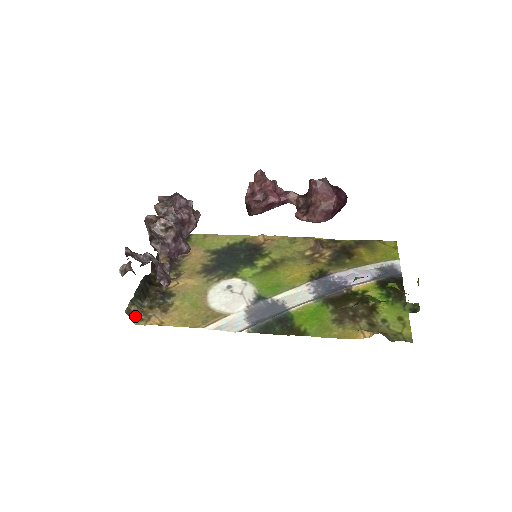
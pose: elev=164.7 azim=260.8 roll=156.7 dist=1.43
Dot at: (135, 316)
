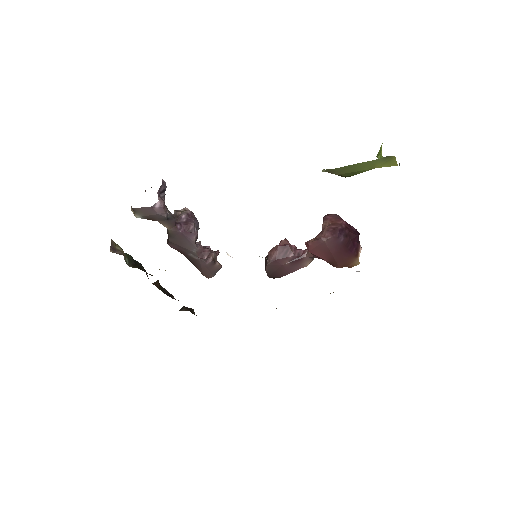
Dot at: (116, 251)
